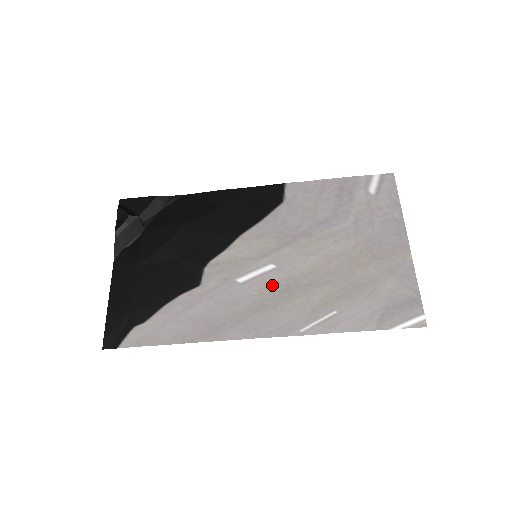
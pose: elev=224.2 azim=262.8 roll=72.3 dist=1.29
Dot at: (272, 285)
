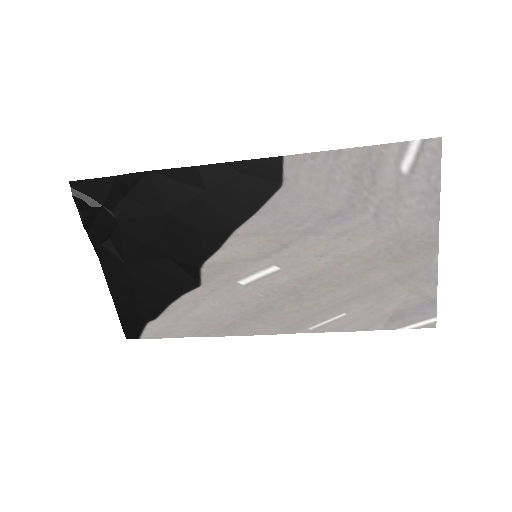
Dot at: (277, 288)
